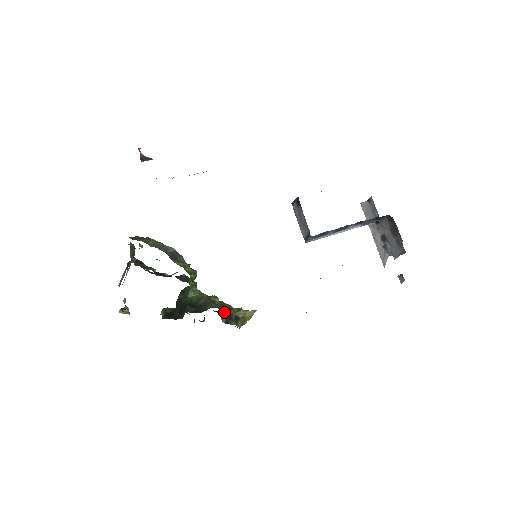
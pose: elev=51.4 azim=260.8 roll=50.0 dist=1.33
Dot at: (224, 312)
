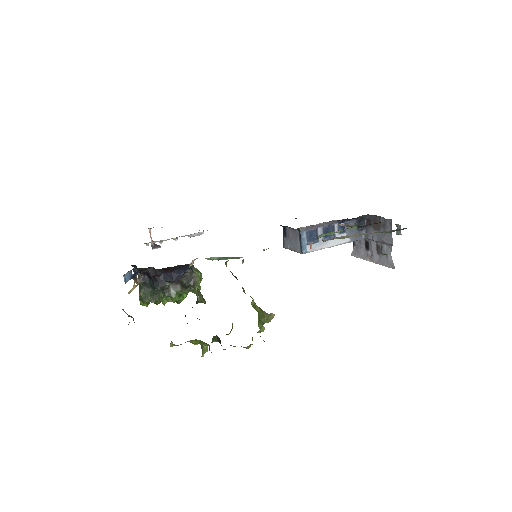
Dot at: occluded
